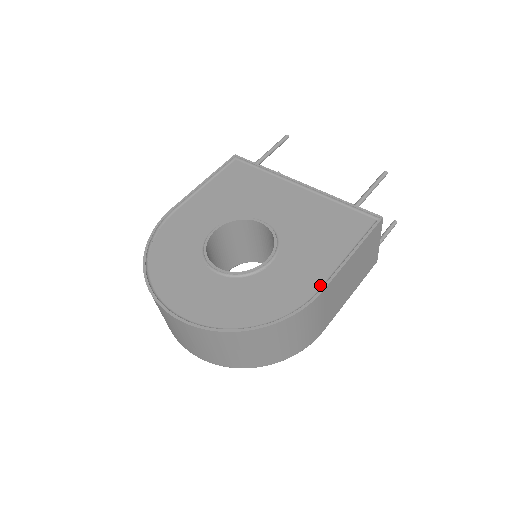
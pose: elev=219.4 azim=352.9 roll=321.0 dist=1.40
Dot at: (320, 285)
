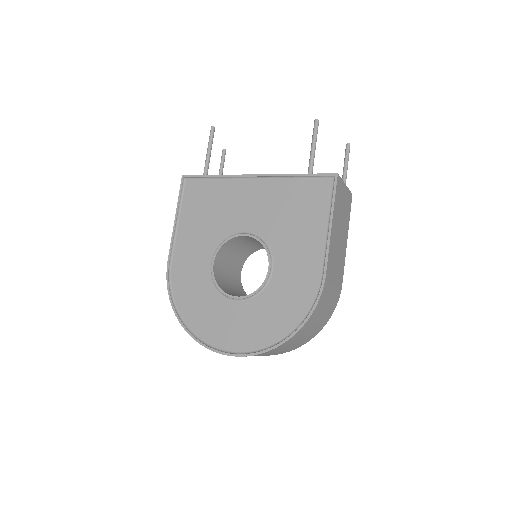
Dot at: (321, 269)
